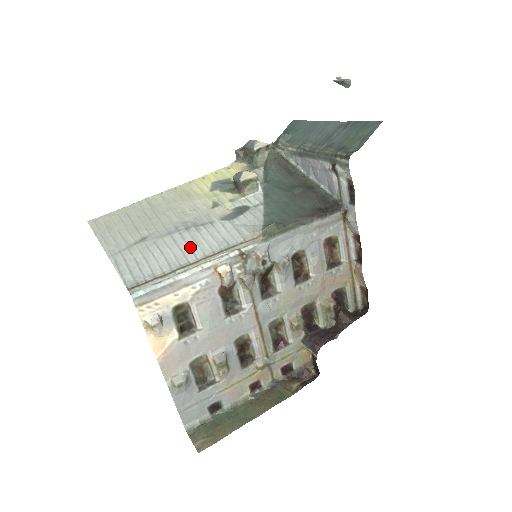
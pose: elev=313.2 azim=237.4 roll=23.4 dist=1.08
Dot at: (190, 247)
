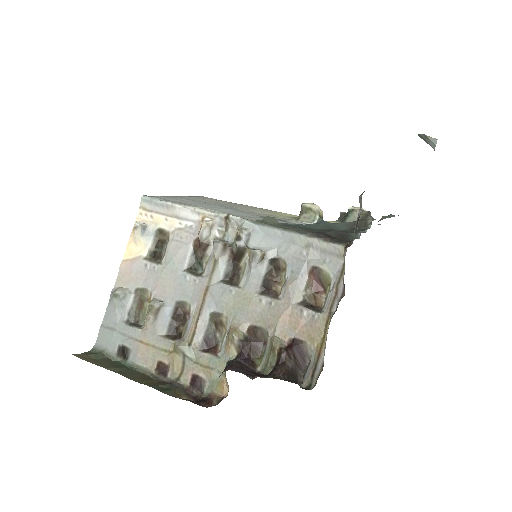
Dot at: (212, 208)
